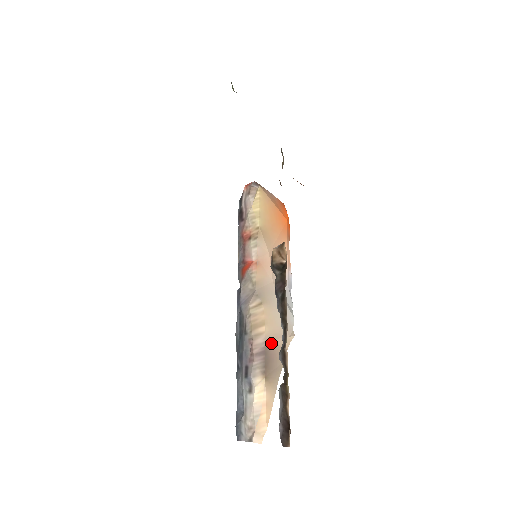
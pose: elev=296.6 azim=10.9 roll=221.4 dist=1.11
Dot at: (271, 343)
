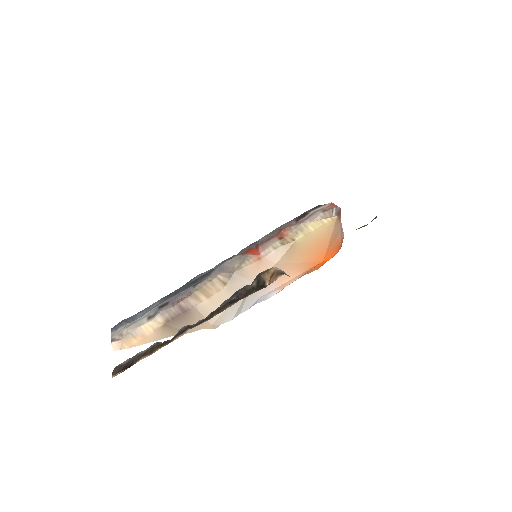
Dot at: (196, 313)
